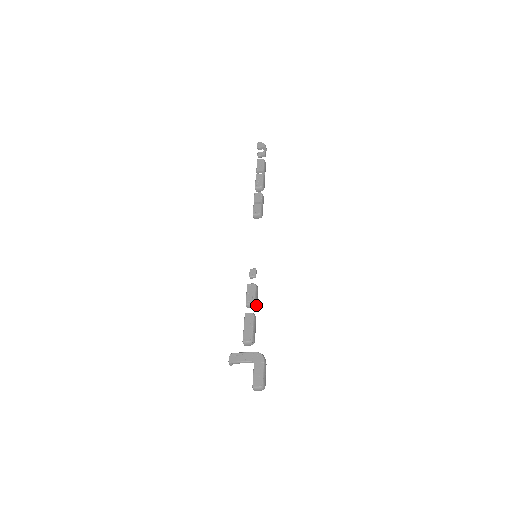
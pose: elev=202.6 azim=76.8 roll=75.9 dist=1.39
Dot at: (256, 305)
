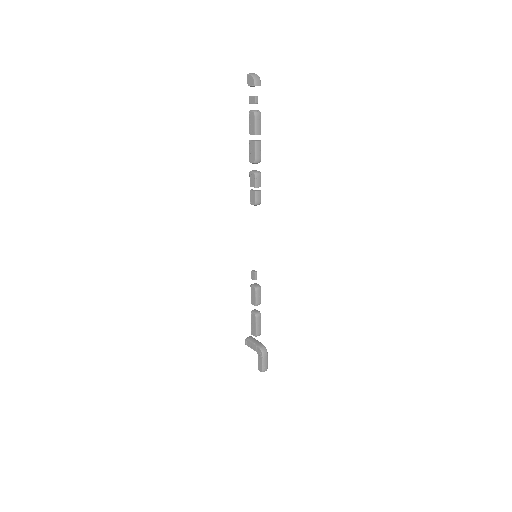
Dot at: occluded
